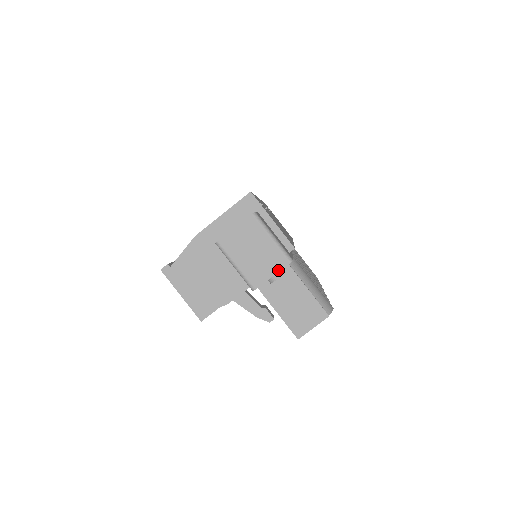
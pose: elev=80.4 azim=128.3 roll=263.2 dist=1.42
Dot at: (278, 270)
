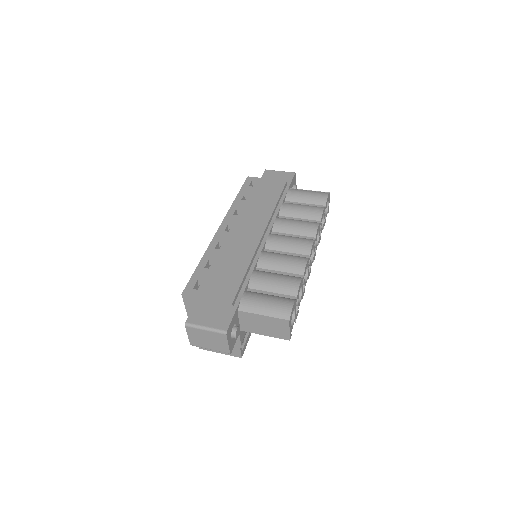
Dot at: (226, 341)
